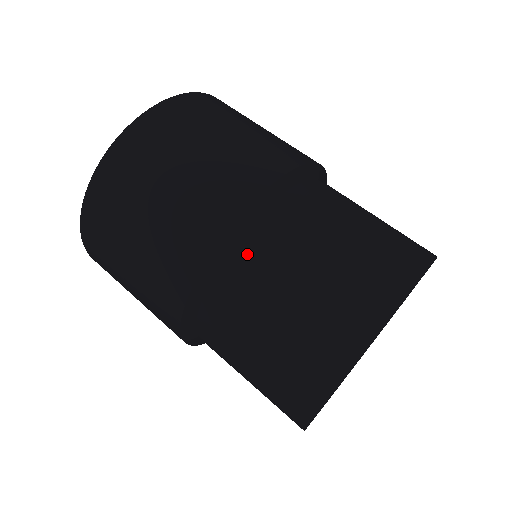
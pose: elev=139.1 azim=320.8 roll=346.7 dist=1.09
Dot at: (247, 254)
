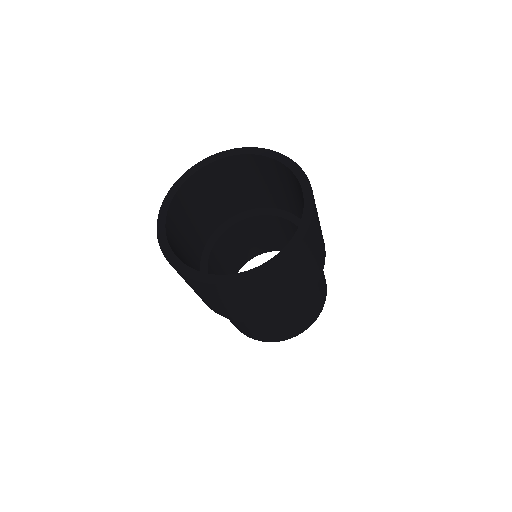
Dot at: occluded
